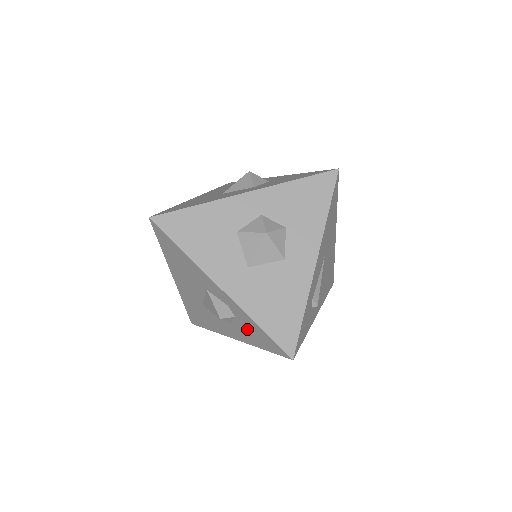
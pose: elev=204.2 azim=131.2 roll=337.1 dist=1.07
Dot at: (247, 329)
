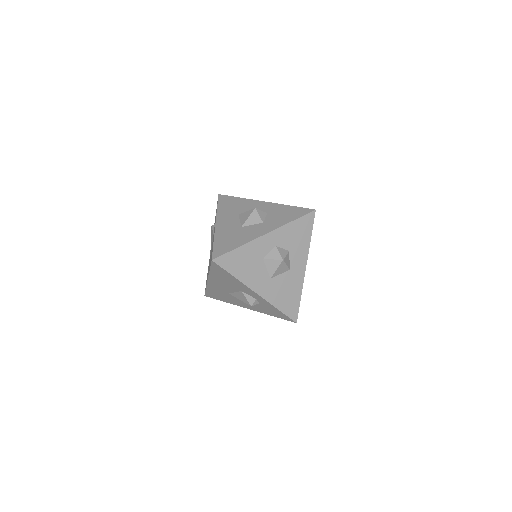
Dot at: (266, 308)
